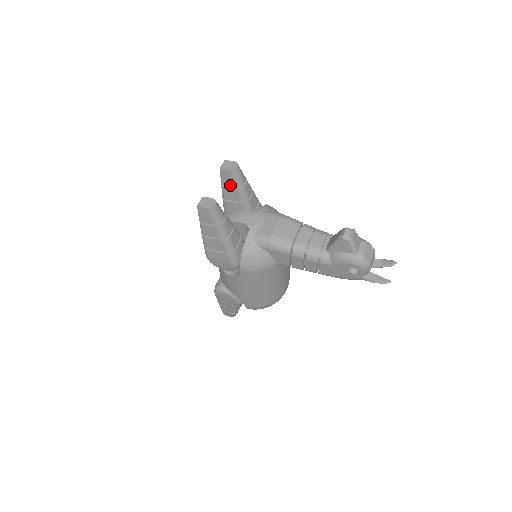
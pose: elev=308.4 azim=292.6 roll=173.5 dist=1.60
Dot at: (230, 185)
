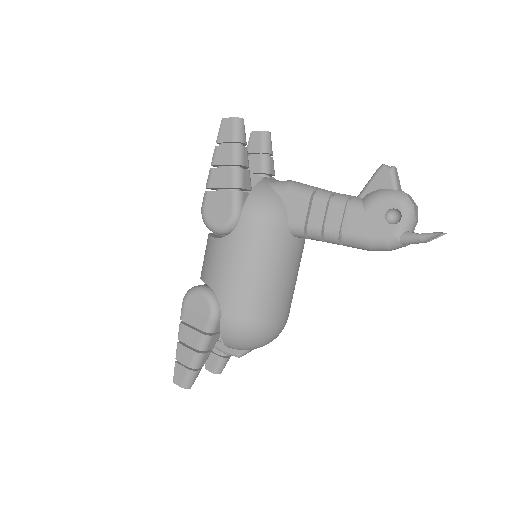
Dot at: (255, 151)
